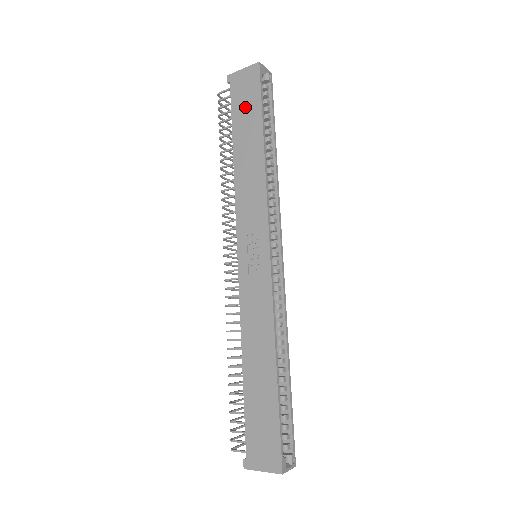
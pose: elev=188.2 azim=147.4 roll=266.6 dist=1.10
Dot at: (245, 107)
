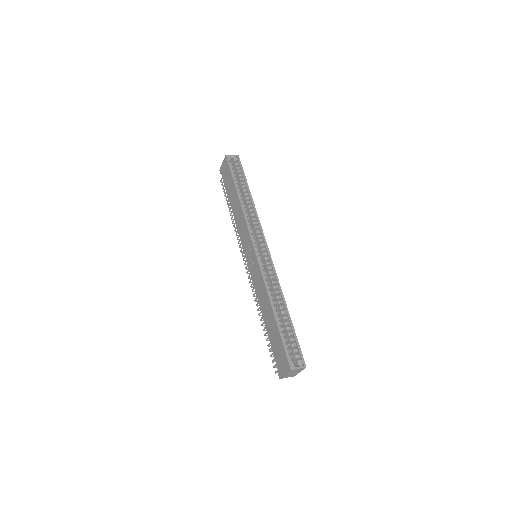
Dot at: (228, 181)
